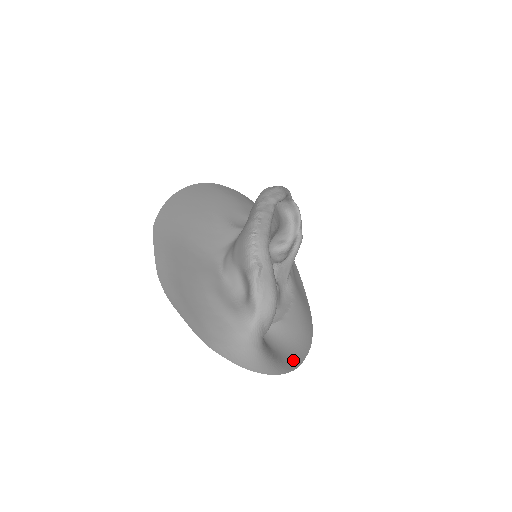
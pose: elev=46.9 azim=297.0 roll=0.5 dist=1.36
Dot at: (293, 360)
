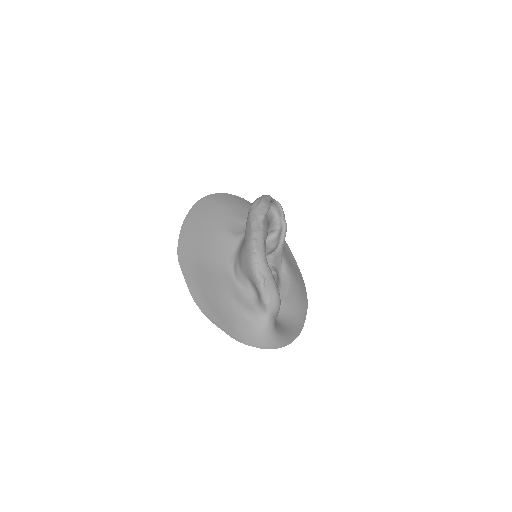
Dot at: (297, 326)
